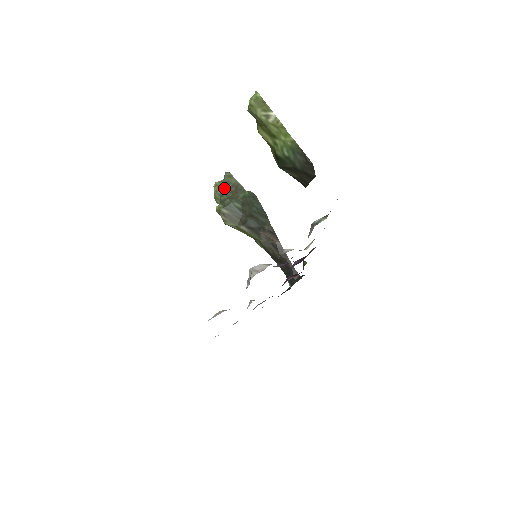
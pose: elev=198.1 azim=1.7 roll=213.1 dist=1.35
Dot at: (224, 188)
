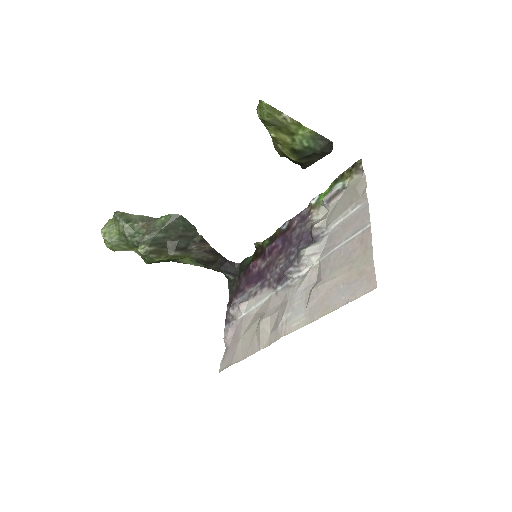
Dot at: (128, 229)
